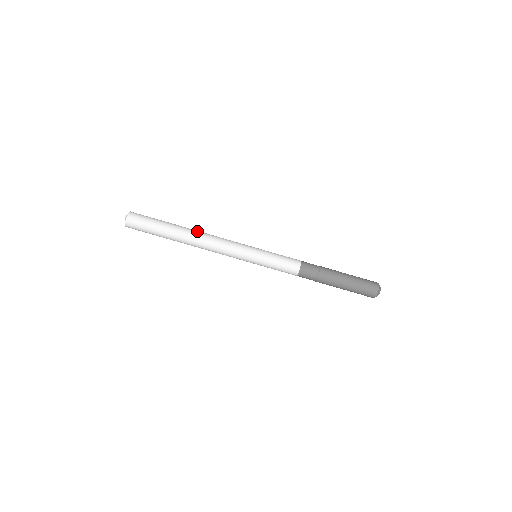
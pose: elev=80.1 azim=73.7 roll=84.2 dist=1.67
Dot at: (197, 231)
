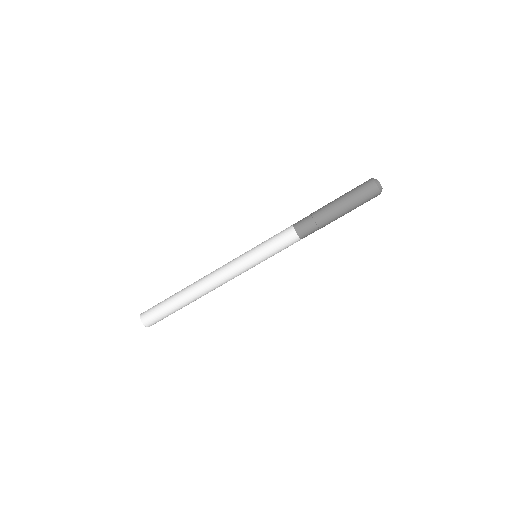
Dot at: (196, 282)
